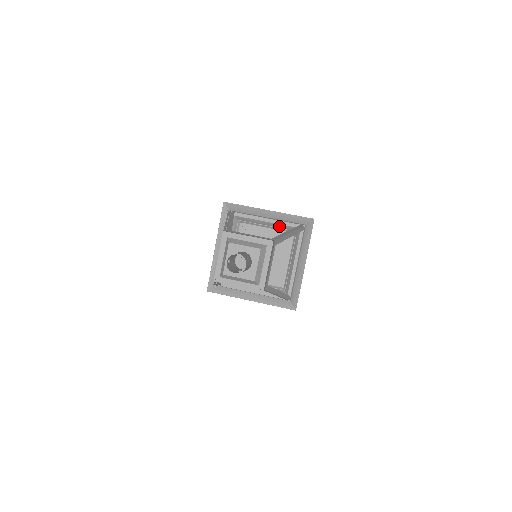
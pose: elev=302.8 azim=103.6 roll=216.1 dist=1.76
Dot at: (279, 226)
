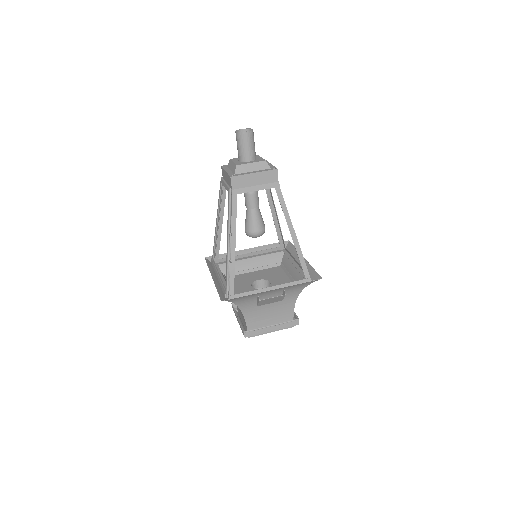
Dot at: (263, 264)
